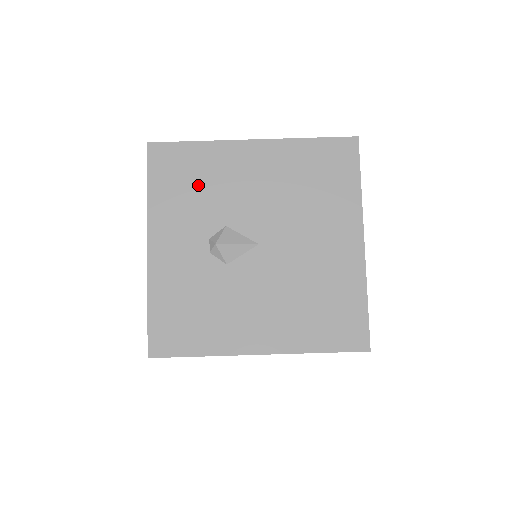
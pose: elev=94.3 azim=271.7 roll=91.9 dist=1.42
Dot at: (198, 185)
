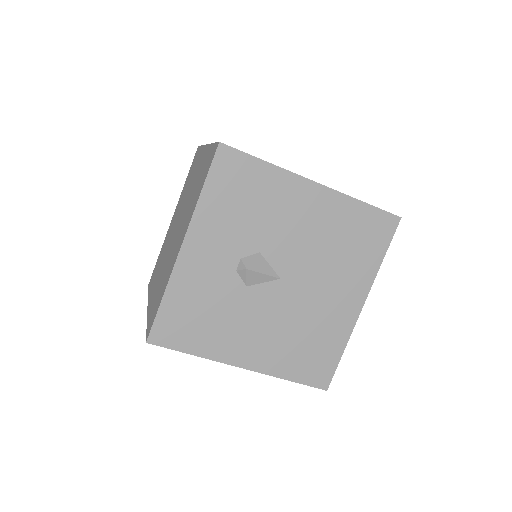
Dot at: (251, 205)
